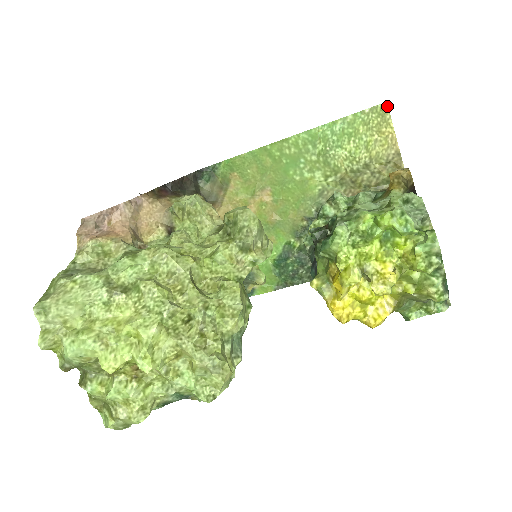
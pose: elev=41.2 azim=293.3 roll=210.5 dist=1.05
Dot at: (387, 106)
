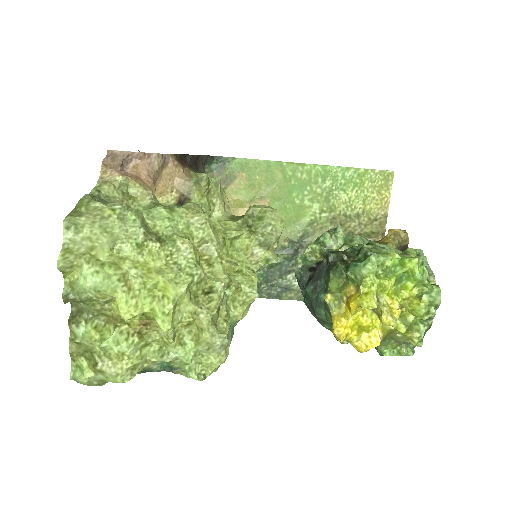
Dot at: (393, 174)
